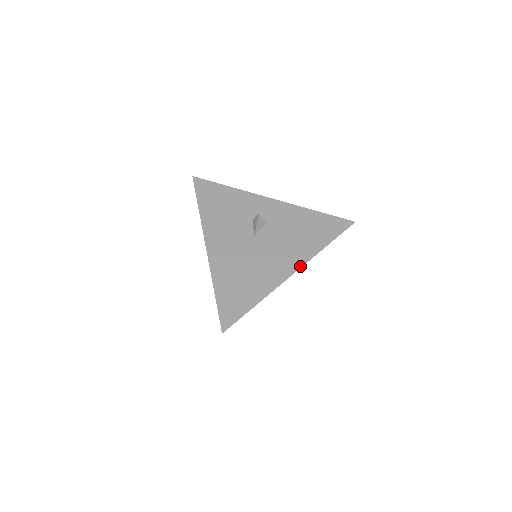
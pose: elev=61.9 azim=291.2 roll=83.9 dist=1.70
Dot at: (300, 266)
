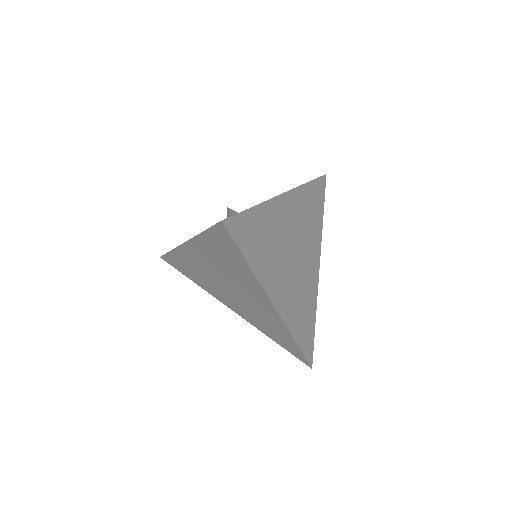
Dot at: (289, 190)
